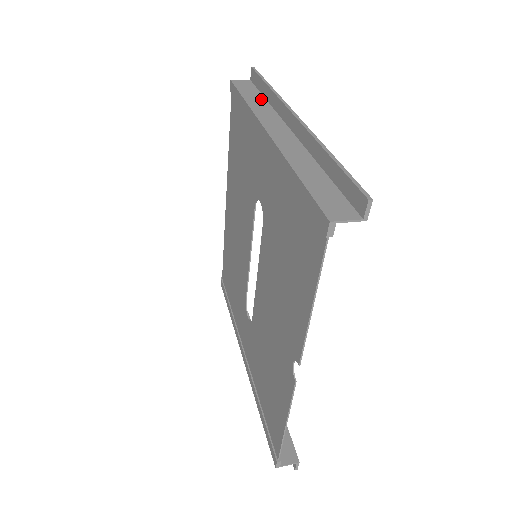
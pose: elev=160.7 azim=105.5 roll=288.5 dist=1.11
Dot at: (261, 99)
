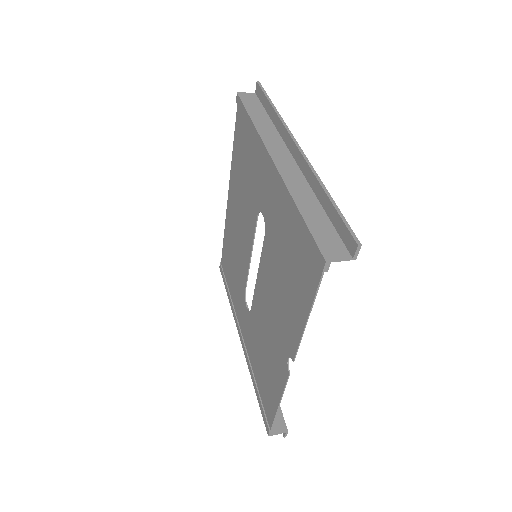
Dot at: (266, 118)
